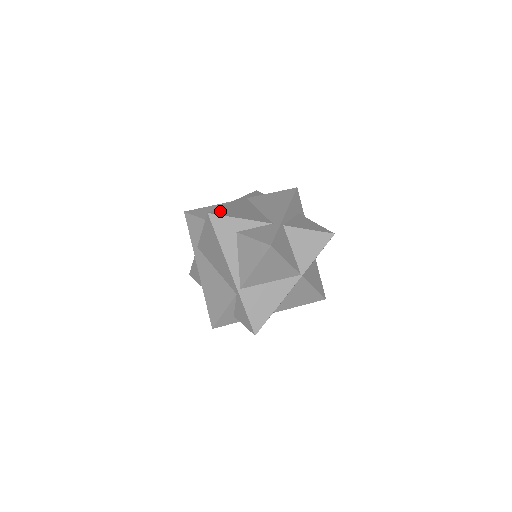
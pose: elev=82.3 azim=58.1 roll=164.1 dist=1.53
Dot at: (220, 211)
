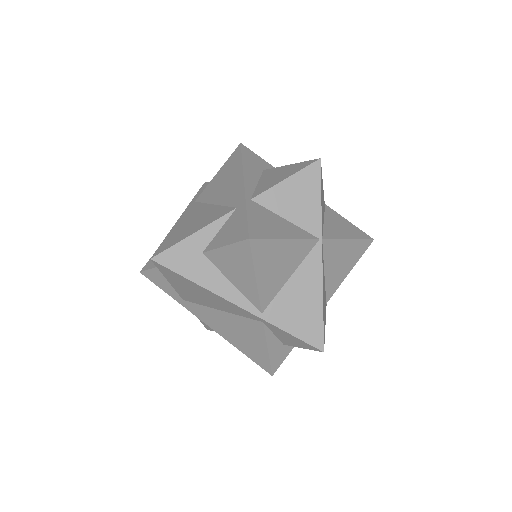
Dot at: (165, 244)
